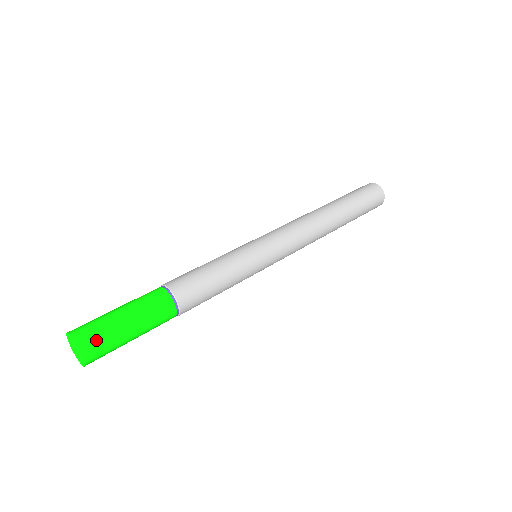
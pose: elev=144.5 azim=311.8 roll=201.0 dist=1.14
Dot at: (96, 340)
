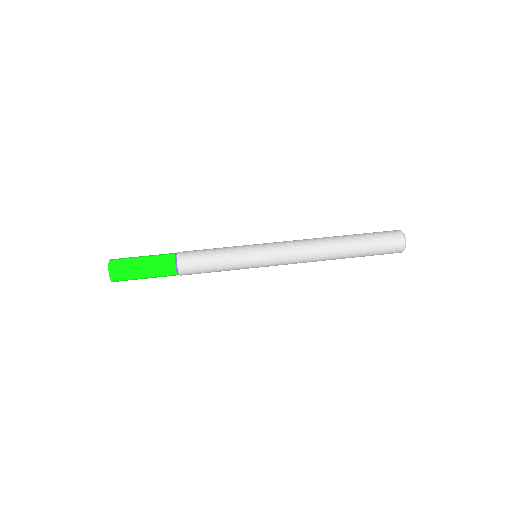
Dot at: (120, 269)
